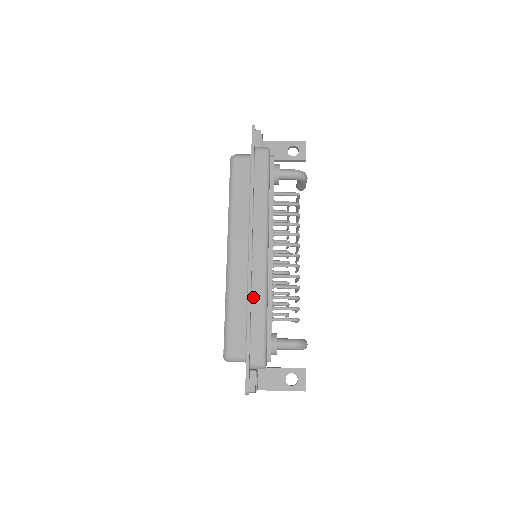
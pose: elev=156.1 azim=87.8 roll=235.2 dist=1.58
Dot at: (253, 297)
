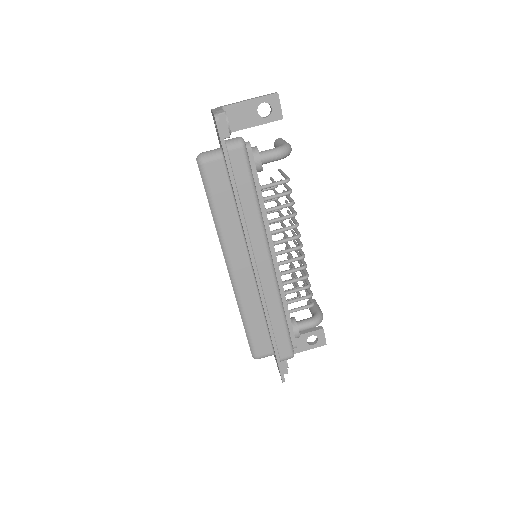
Dot at: (269, 308)
